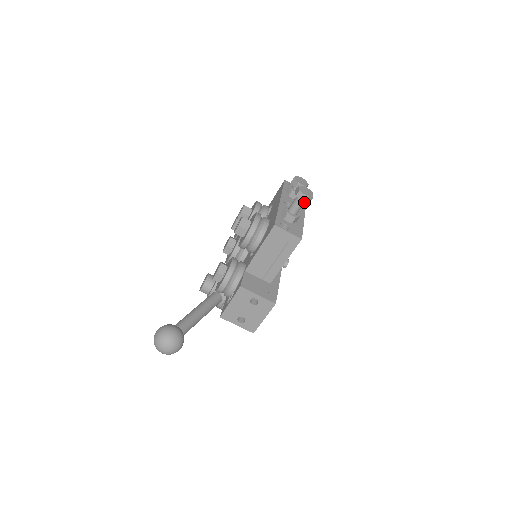
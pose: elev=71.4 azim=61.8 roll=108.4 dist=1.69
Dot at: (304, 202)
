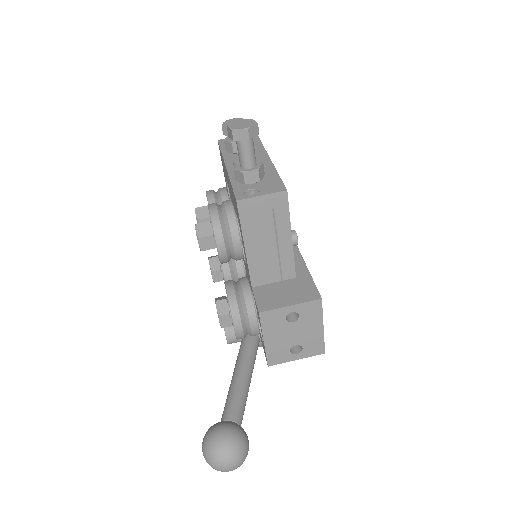
Dot at: (252, 141)
